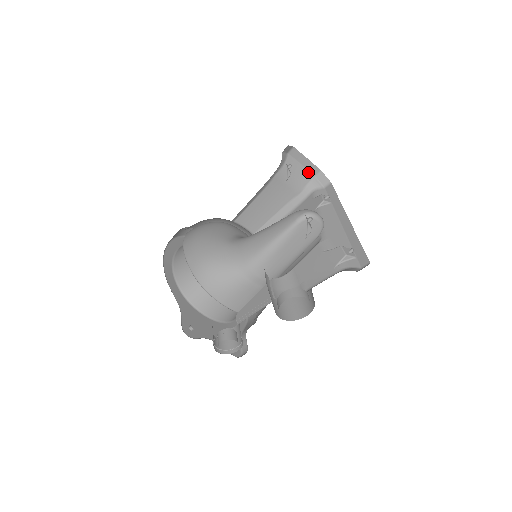
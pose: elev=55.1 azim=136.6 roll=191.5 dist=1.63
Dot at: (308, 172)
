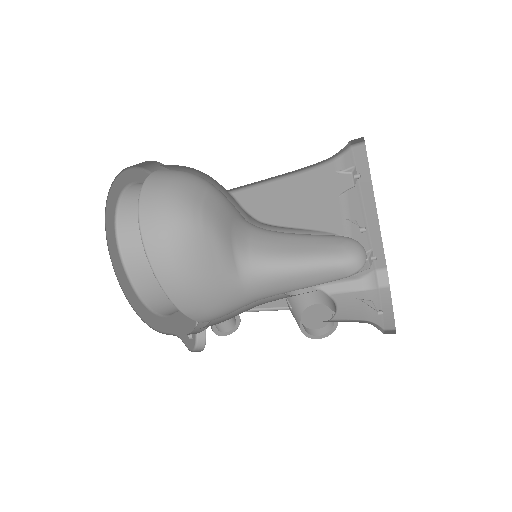
Dot at: occluded
